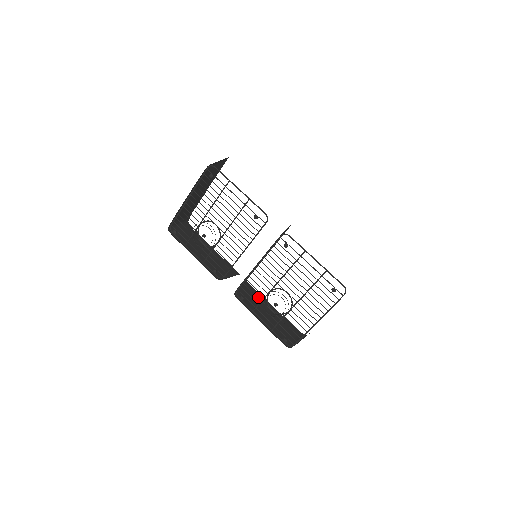
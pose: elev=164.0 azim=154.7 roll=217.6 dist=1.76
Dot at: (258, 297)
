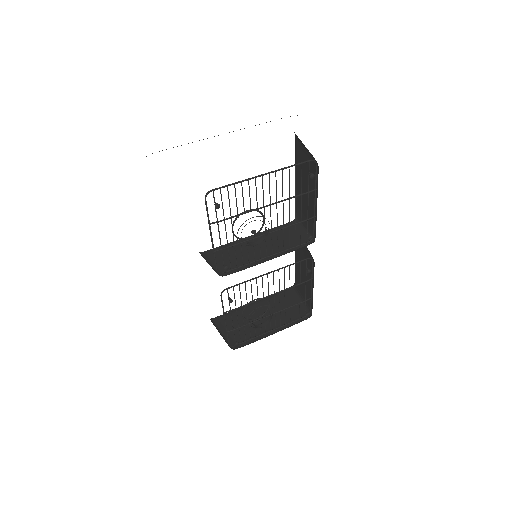
Dot at: occluded
